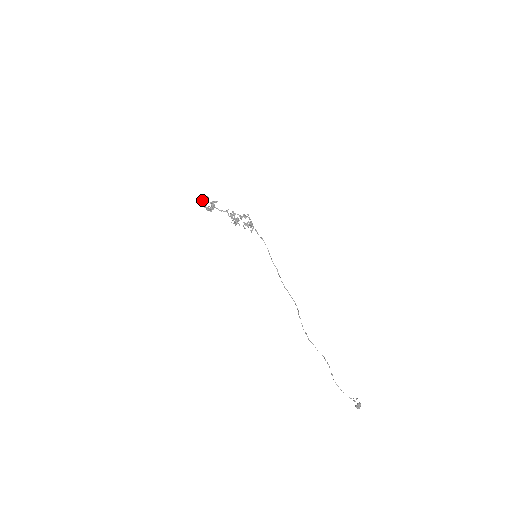
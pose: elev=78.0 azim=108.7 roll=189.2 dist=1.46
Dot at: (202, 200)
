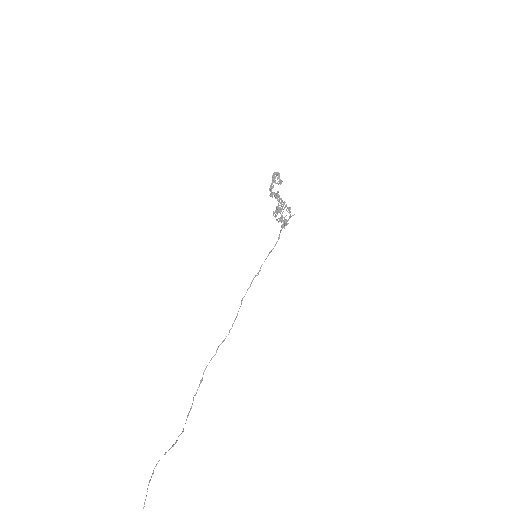
Dot at: occluded
